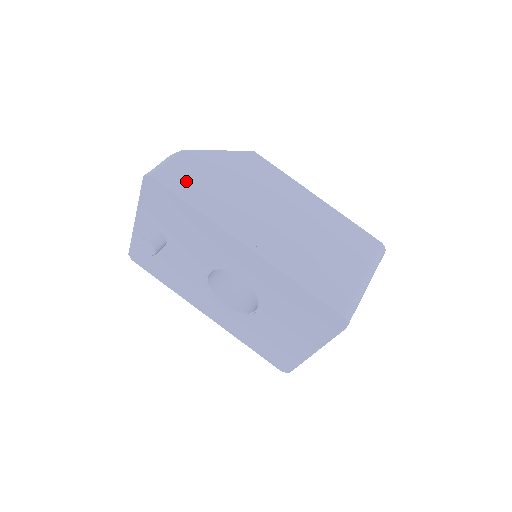
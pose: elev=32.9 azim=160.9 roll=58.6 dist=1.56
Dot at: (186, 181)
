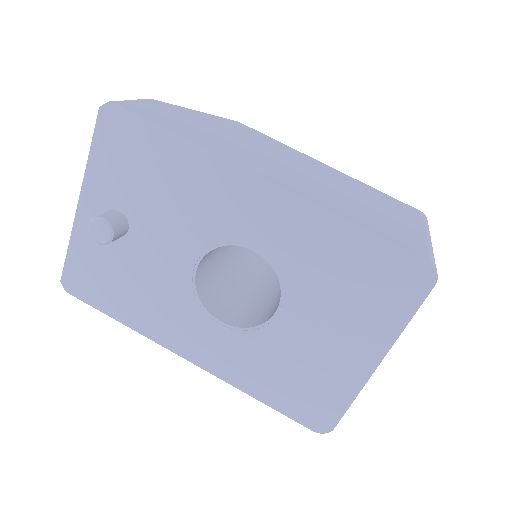
Dot at: (162, 117)
